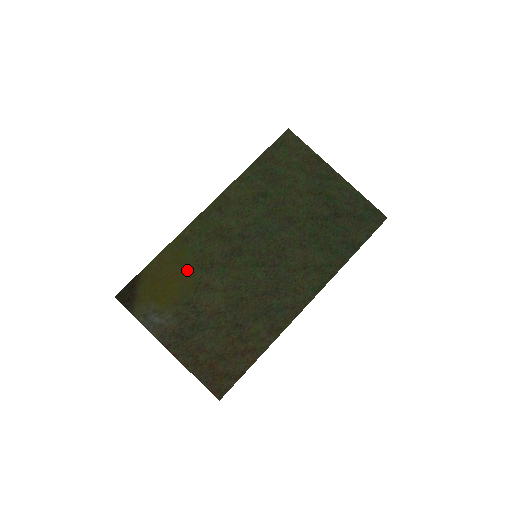
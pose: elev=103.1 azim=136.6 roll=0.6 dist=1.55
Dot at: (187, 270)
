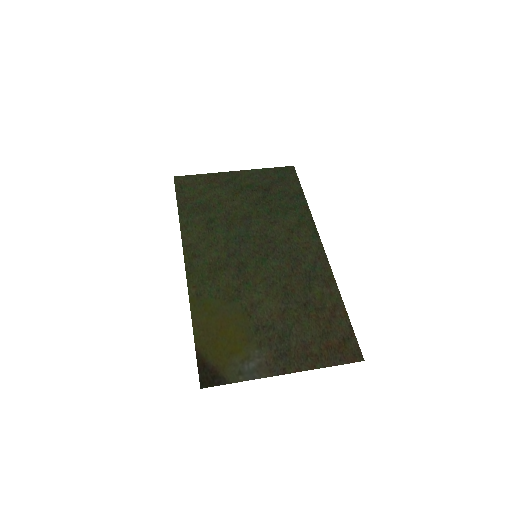
Dot at: (226, 312)
